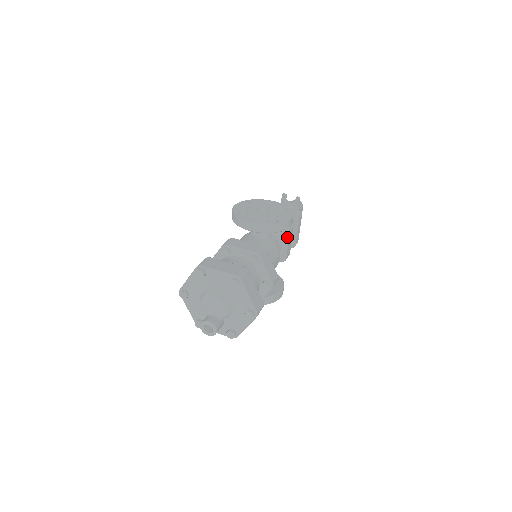
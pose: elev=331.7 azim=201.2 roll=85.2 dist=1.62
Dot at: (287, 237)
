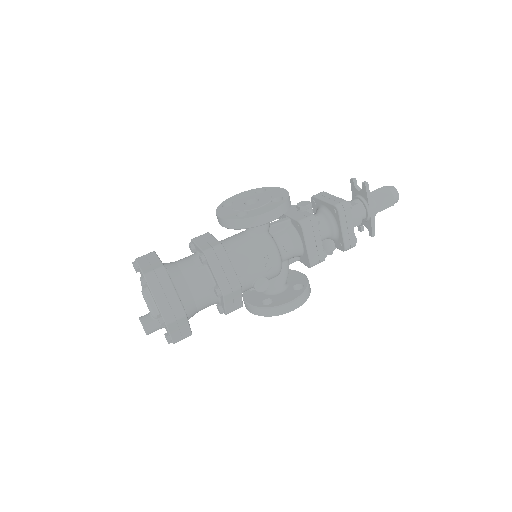
Dot at: (303, 236)
